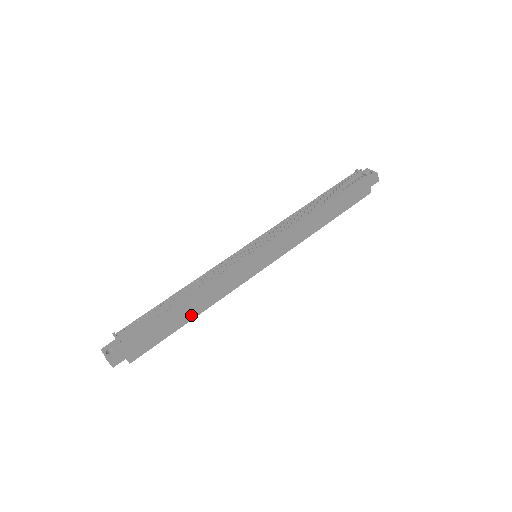
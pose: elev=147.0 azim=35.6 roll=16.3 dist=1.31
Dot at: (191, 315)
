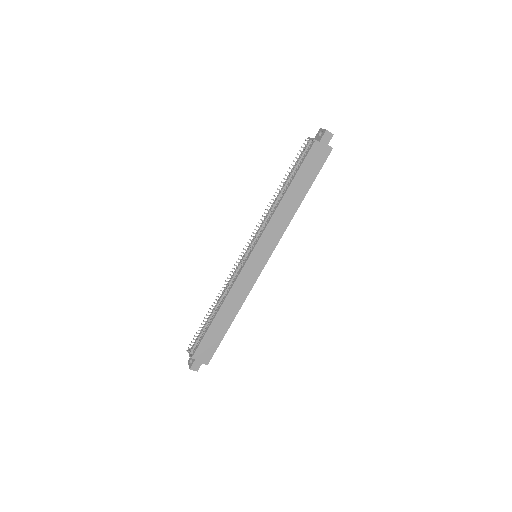
Dot at: (229, 319)
